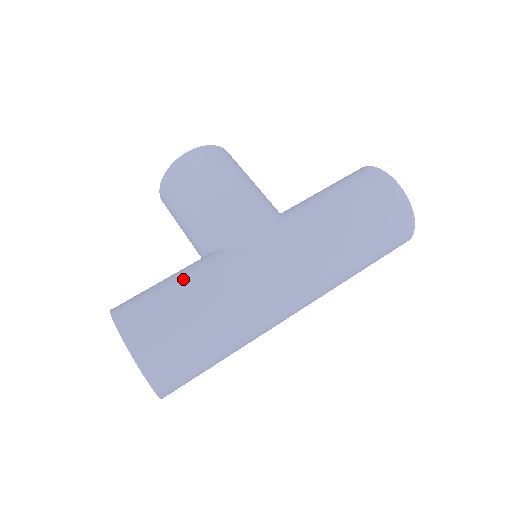
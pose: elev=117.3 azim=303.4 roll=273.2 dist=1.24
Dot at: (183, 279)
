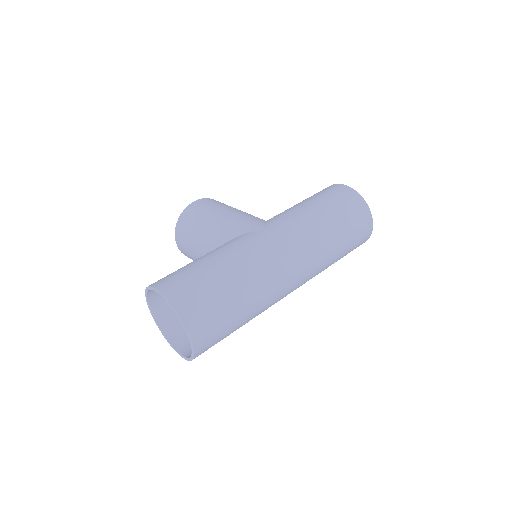
Dot at: (201, 257)
